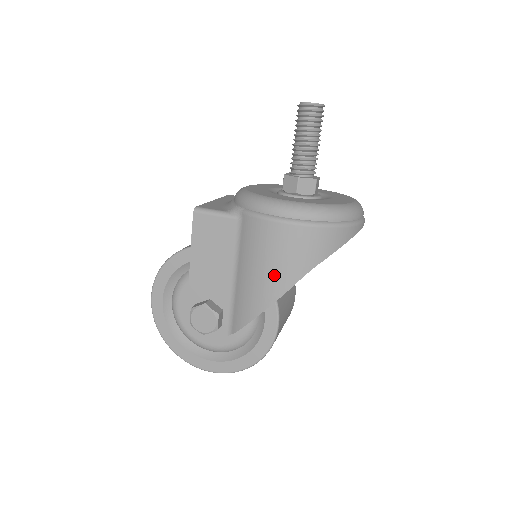
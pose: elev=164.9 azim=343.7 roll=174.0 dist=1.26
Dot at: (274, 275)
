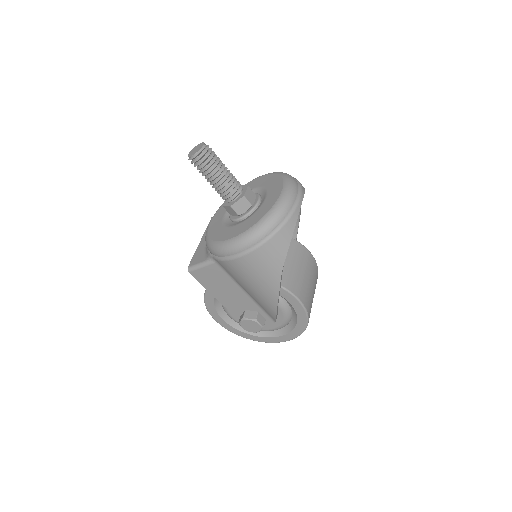
Dot at: (263, 287)
